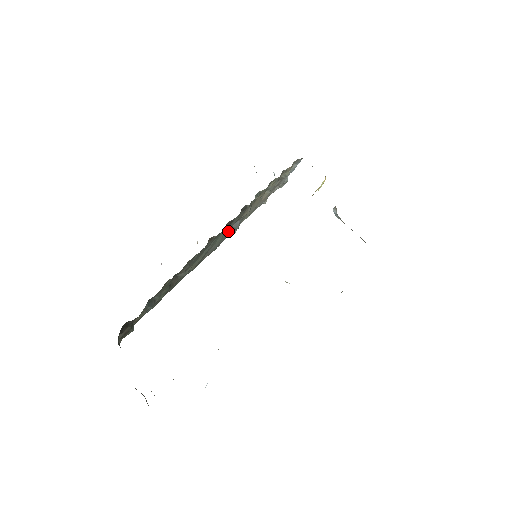
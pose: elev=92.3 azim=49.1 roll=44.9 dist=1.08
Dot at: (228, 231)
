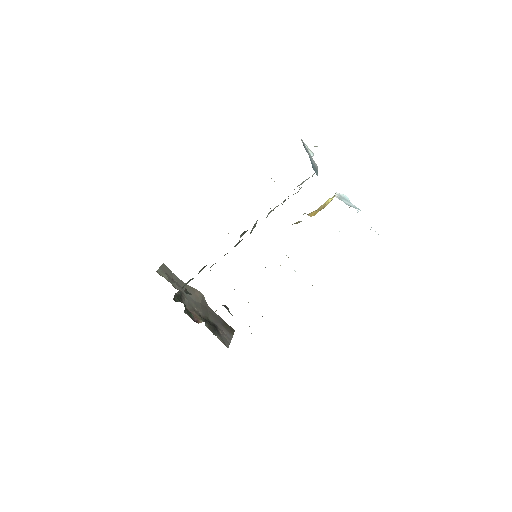
Dot at: (234, 246)
